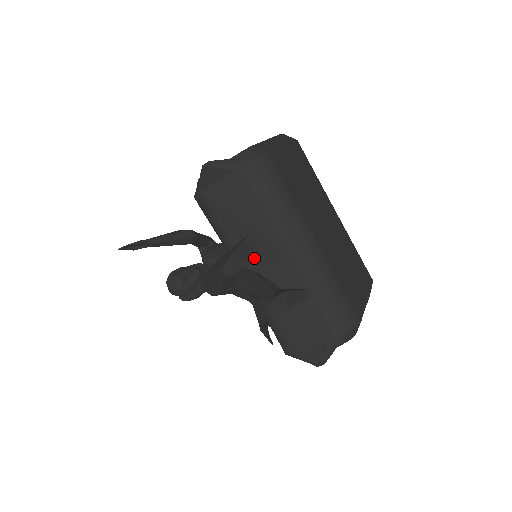
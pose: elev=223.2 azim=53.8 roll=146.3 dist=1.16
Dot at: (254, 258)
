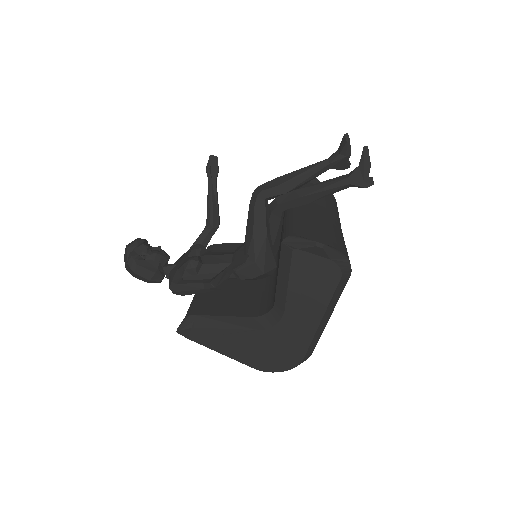
Dot at: (306, 204)
